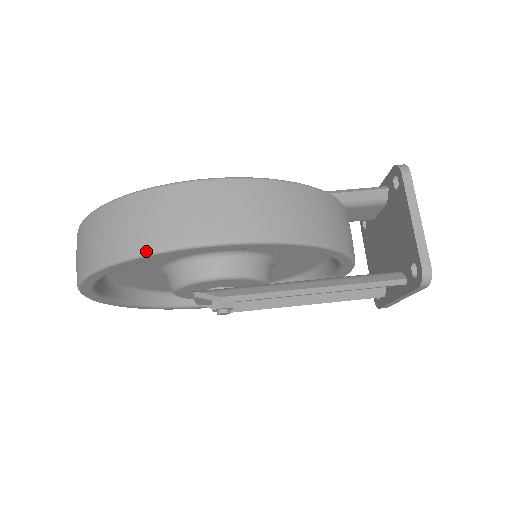
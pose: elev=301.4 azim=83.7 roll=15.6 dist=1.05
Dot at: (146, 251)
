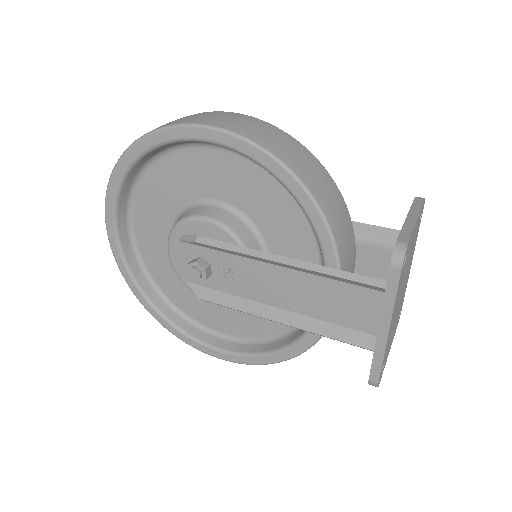
Dot at: (158, 128)
